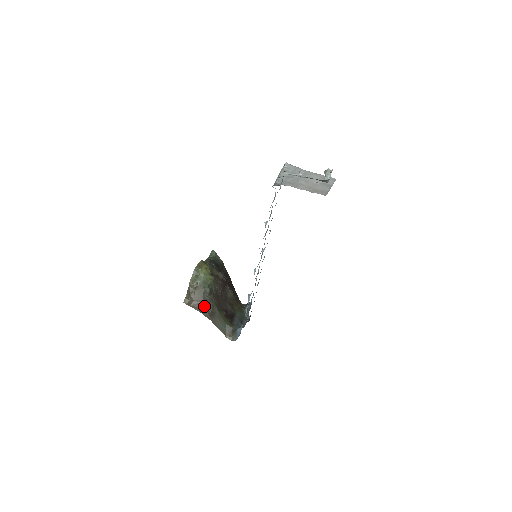
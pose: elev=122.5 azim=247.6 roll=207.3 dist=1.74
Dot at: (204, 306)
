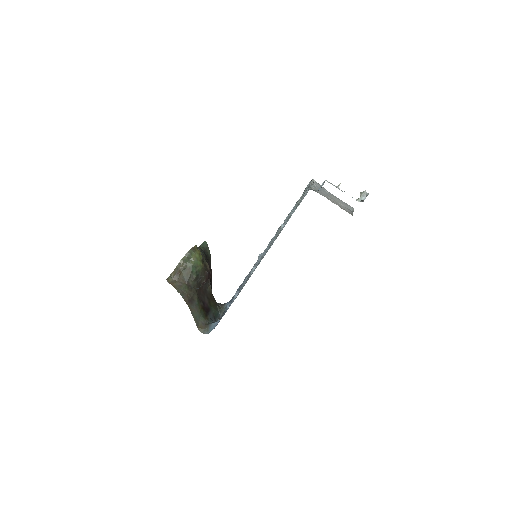
Dot at: (186, 290)
